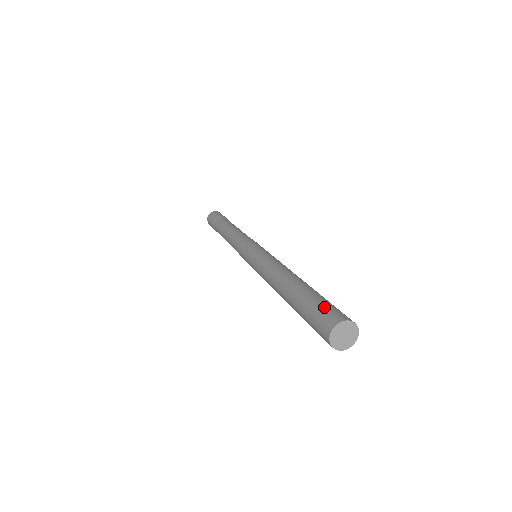
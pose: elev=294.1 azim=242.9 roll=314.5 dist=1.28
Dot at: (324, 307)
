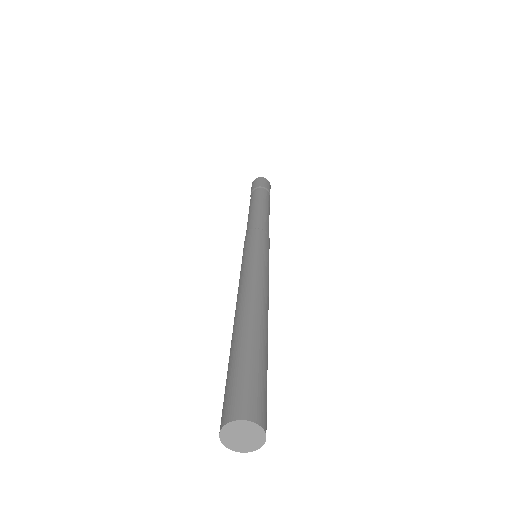
Dot at: (238, 383)
